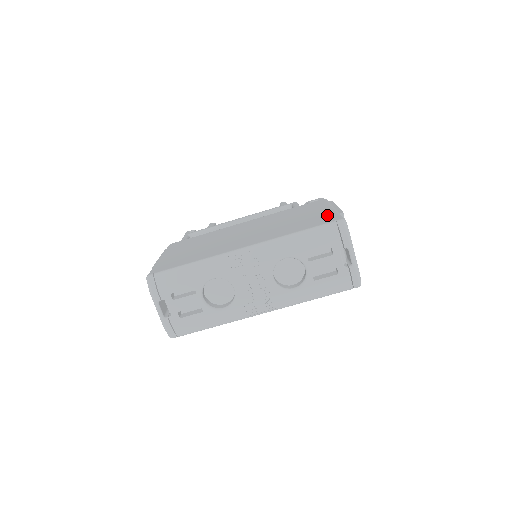
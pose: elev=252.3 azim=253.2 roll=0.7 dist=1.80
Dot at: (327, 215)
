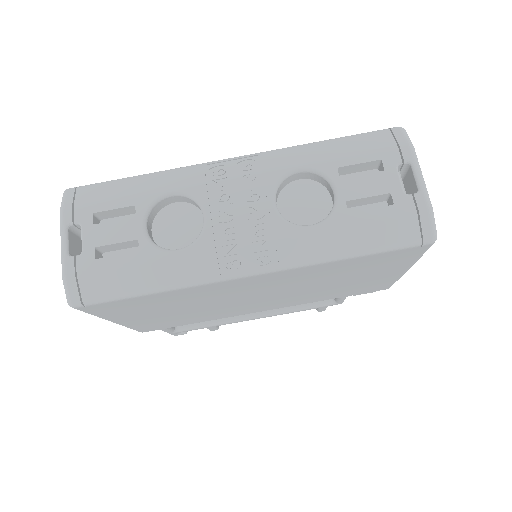
Dot at: occluded
